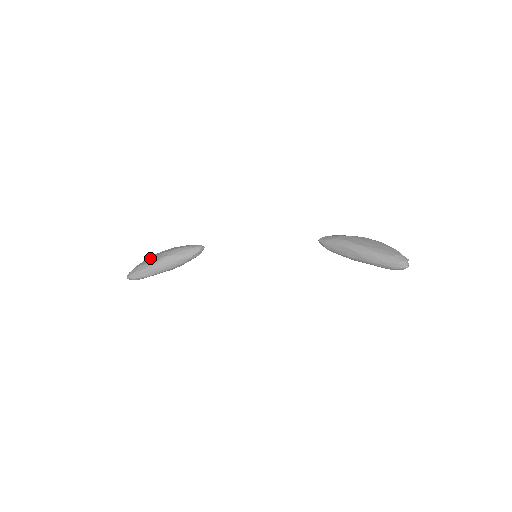
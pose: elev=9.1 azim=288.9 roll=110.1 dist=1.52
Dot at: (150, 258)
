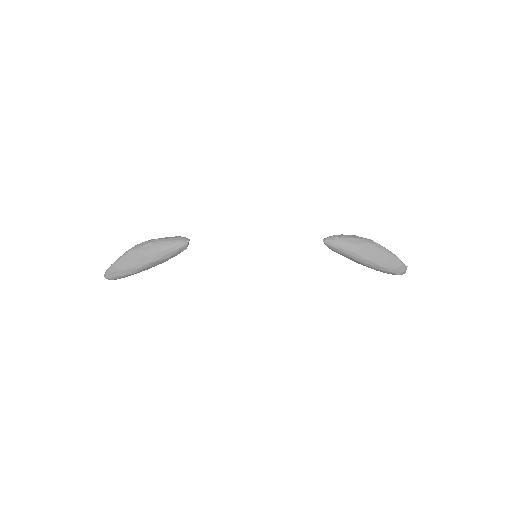
Dot at: (127, 260)
